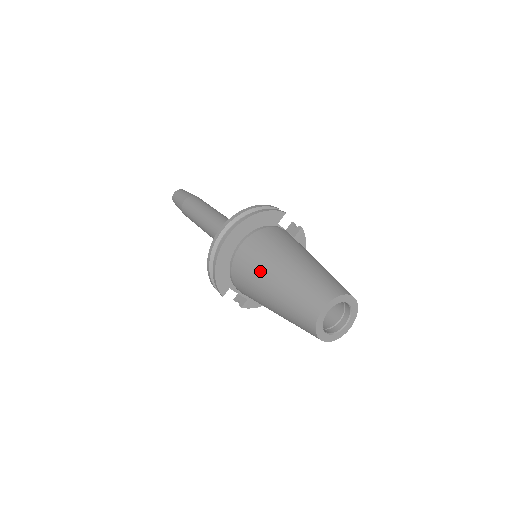
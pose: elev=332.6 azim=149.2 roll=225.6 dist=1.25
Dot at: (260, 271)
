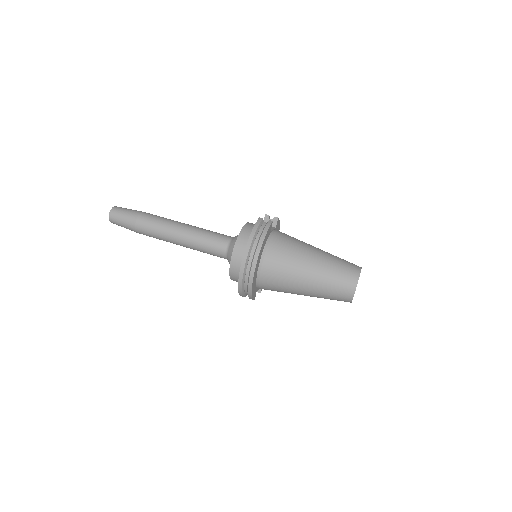
Dot at: (291, 281)
